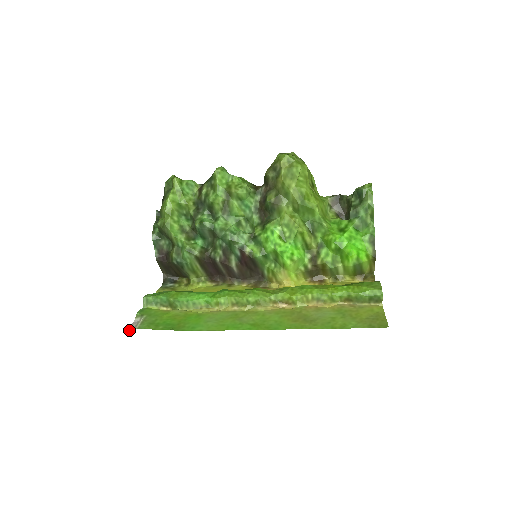
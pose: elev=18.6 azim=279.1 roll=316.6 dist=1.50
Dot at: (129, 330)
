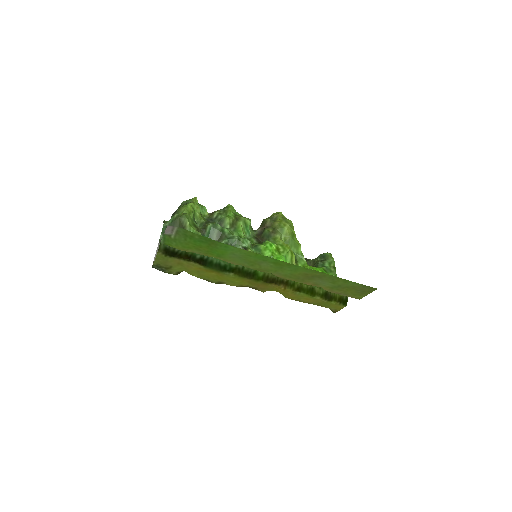
Dot at: (169, 226)
